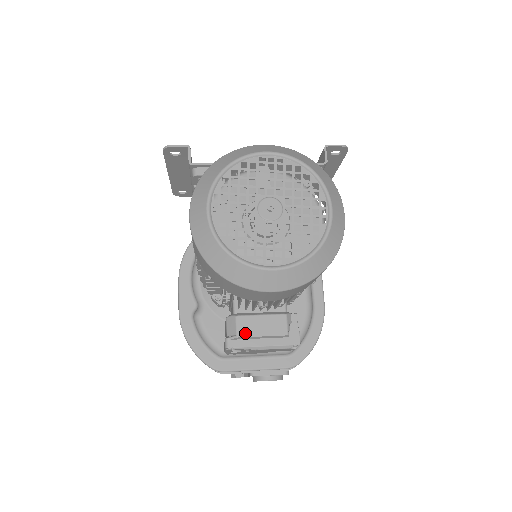
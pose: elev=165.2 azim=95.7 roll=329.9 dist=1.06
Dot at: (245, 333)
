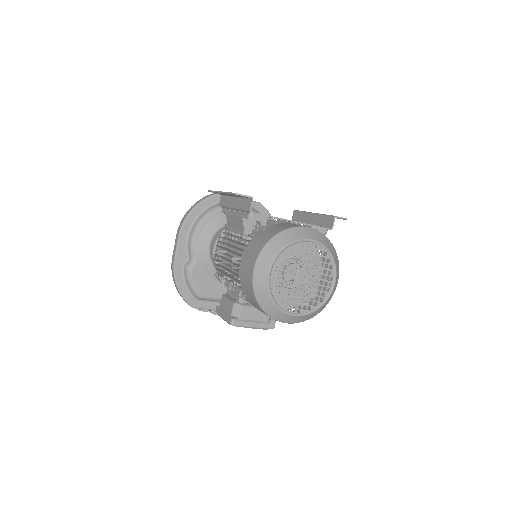
Dot at: (244, 317)
